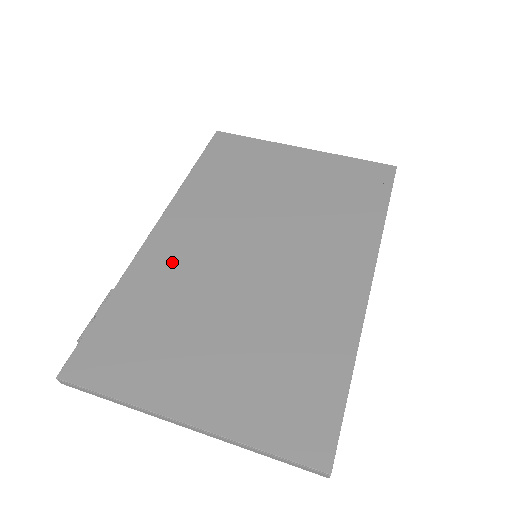
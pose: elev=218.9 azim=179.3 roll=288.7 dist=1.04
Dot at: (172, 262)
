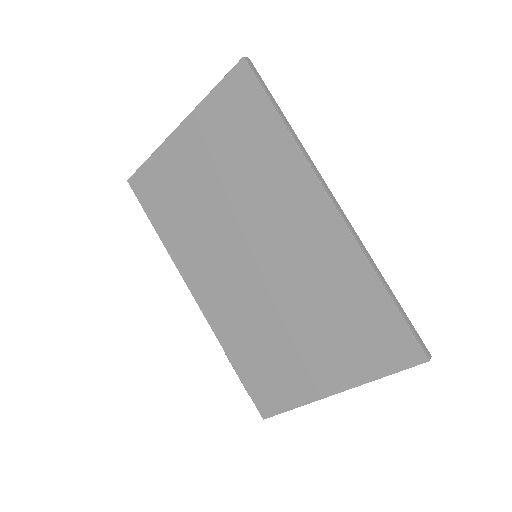
Dot at: (227, 311)
